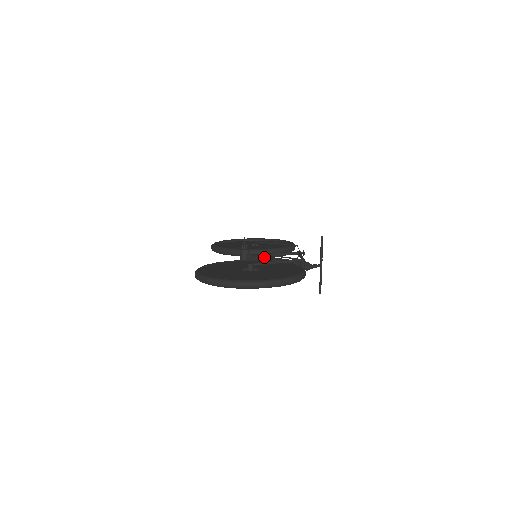
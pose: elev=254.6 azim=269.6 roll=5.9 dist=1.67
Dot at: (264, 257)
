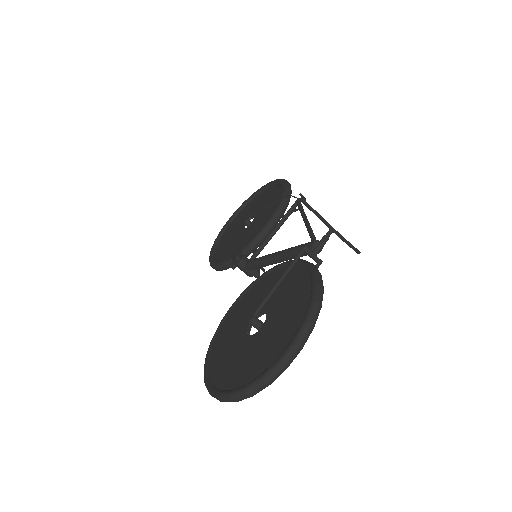
Dot at: (263, 260)
